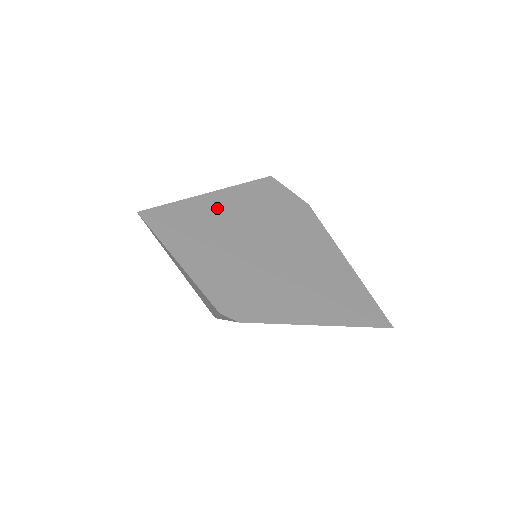
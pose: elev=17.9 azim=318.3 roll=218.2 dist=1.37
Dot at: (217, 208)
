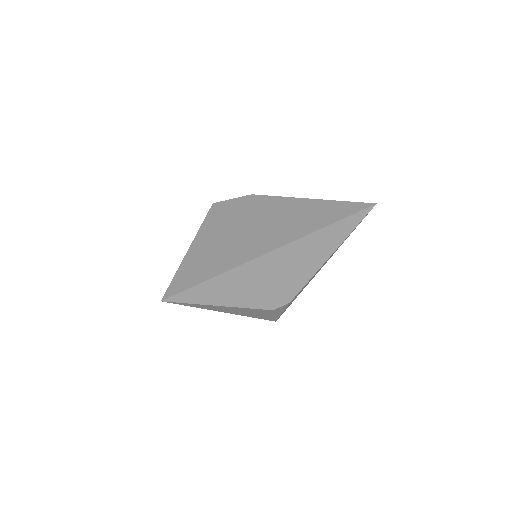
Dot at: (202, 252)
